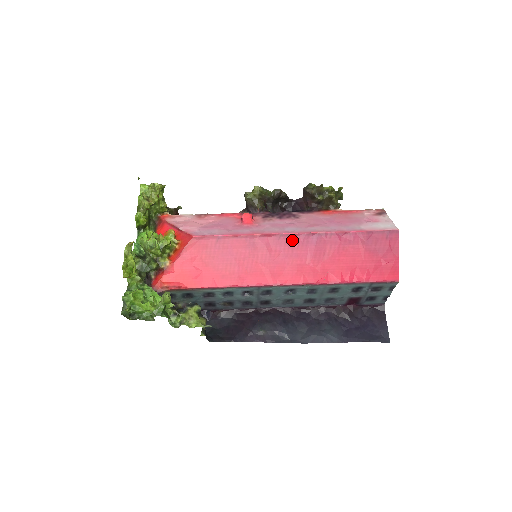
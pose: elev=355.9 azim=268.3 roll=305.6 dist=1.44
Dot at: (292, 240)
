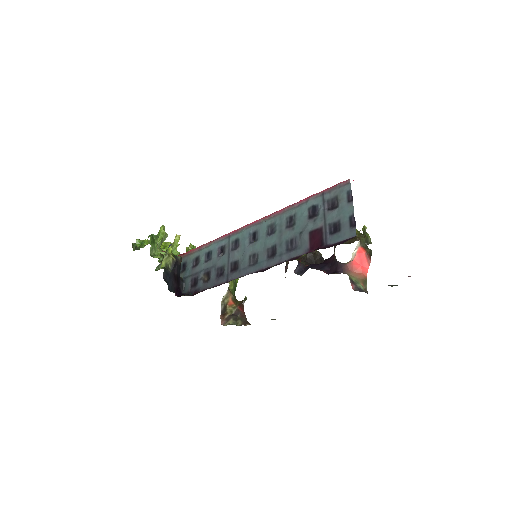
Dot at: occluded
